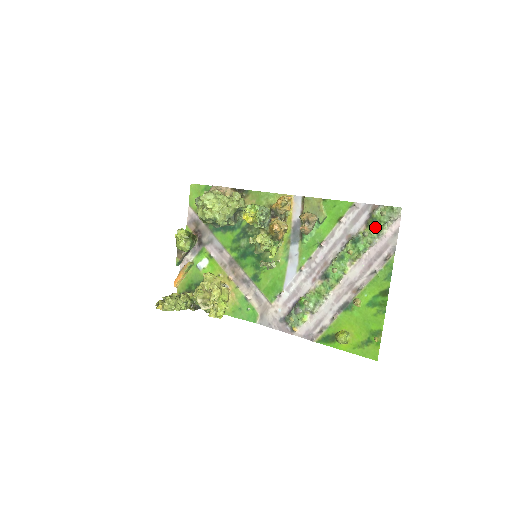
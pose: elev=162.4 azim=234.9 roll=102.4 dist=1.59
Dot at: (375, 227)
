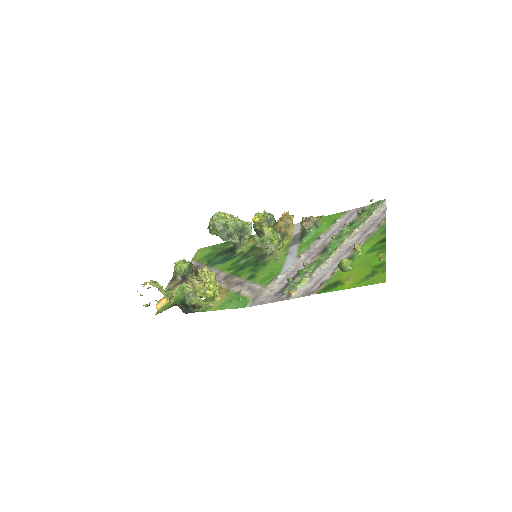
Dot at: (366, 213)
